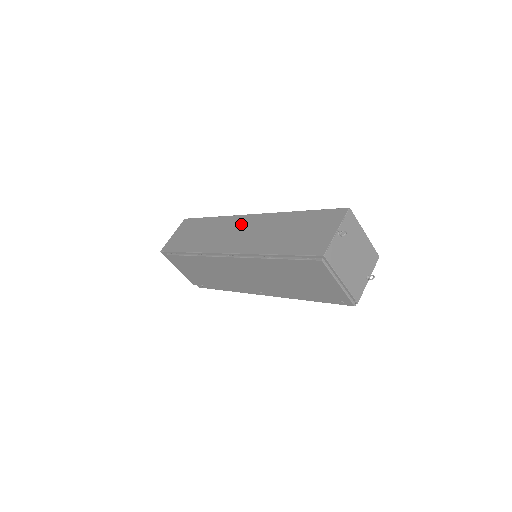
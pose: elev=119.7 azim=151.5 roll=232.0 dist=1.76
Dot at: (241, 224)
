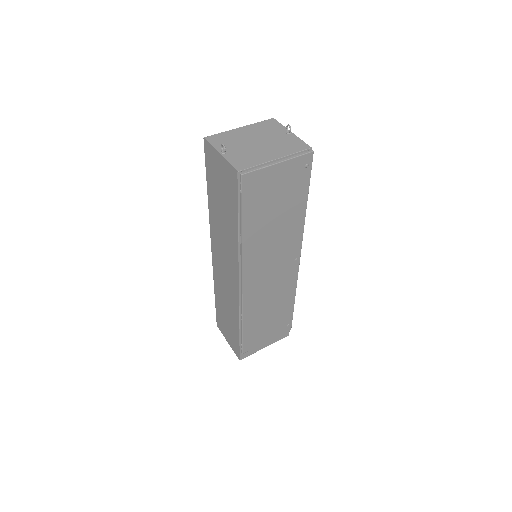
Dot at: (218, 264)
